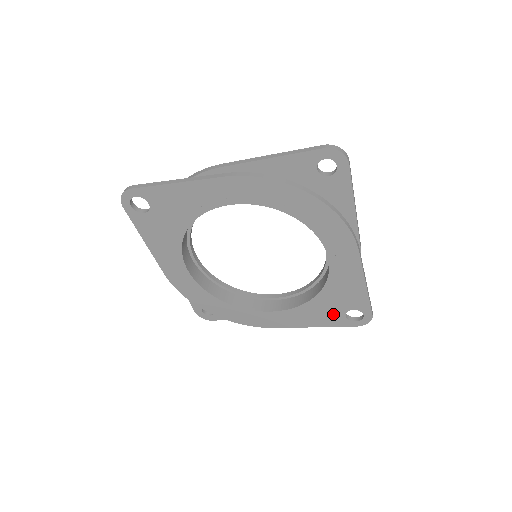
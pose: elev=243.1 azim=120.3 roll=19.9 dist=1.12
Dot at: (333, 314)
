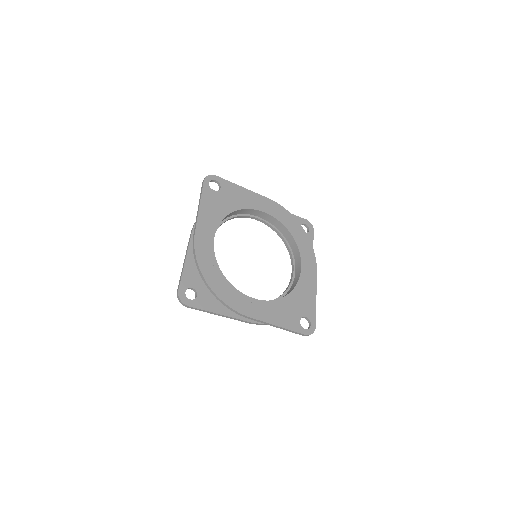
Dot at: (293, 316)
